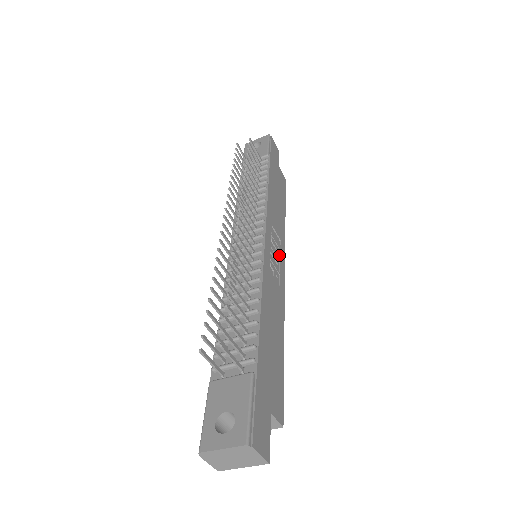
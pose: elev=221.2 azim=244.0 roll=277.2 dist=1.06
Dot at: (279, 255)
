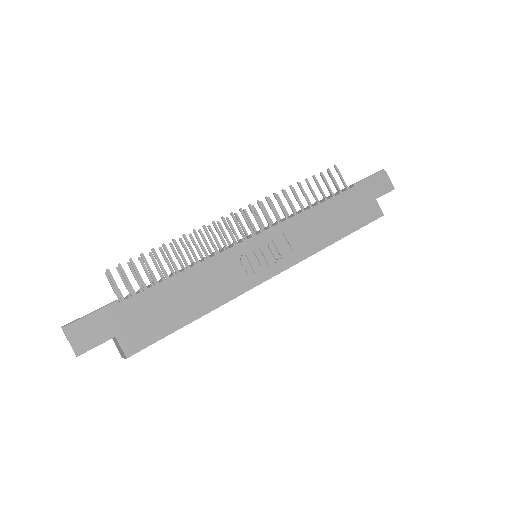
Dot at: (276, 262)
